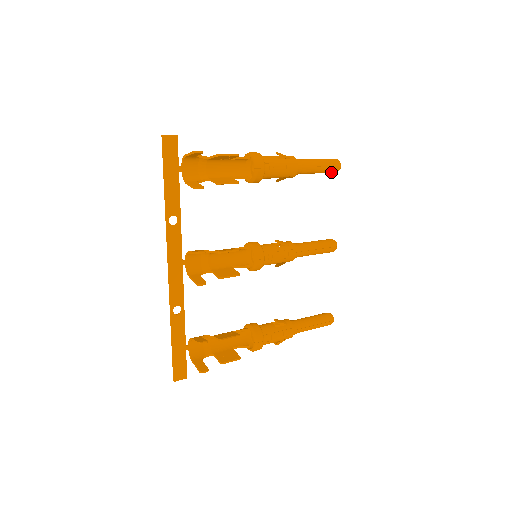
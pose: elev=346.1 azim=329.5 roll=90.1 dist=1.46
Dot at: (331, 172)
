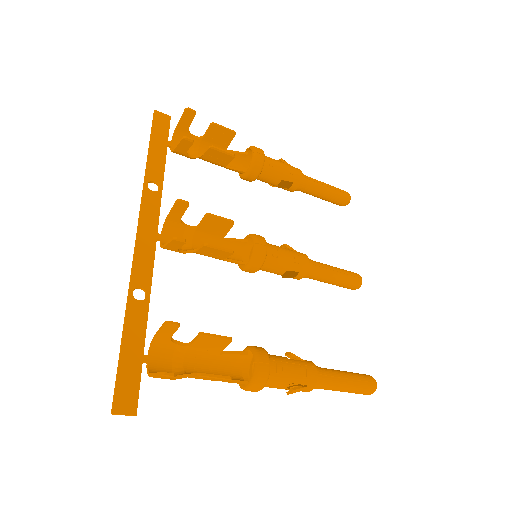
Dot at: (340, 201)
